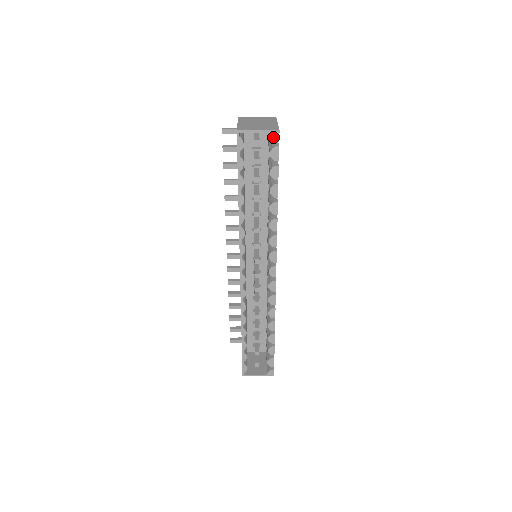
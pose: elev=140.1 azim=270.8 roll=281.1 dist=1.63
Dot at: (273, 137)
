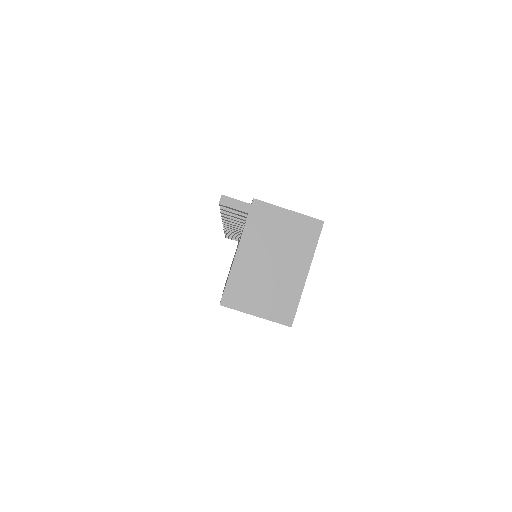
Dot at: occluded
